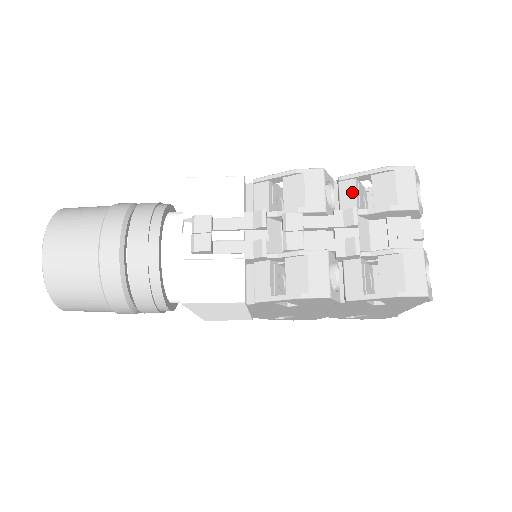
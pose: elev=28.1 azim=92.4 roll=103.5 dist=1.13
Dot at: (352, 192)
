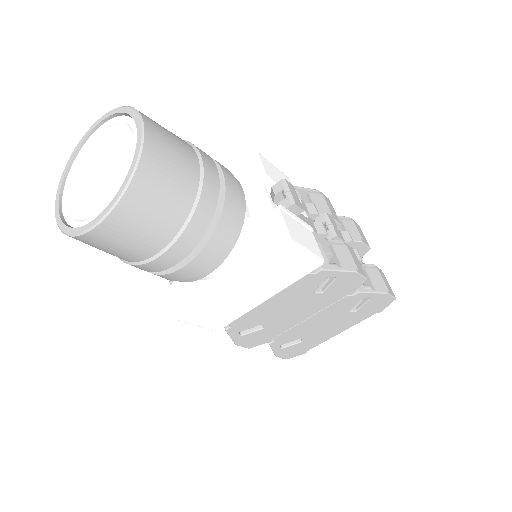
Dot at: occluded
